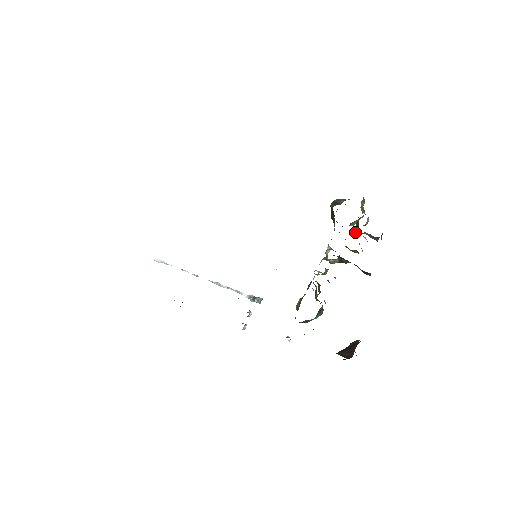
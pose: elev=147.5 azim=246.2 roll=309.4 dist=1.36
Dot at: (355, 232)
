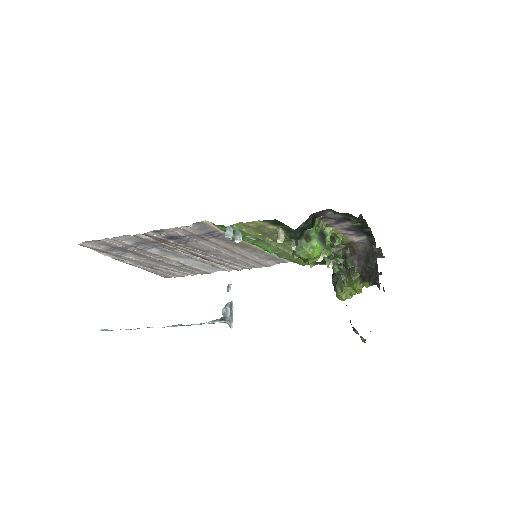
Dot at: occluded
